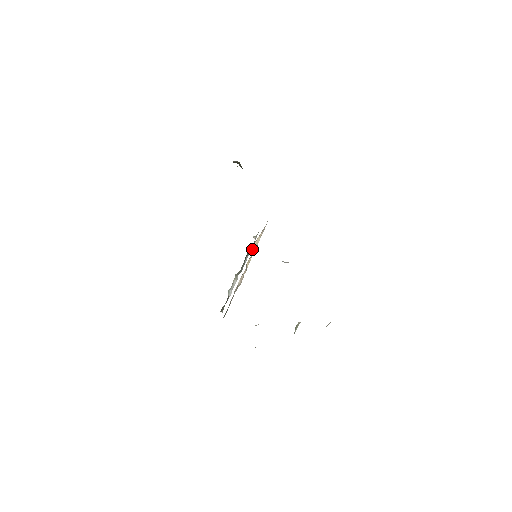
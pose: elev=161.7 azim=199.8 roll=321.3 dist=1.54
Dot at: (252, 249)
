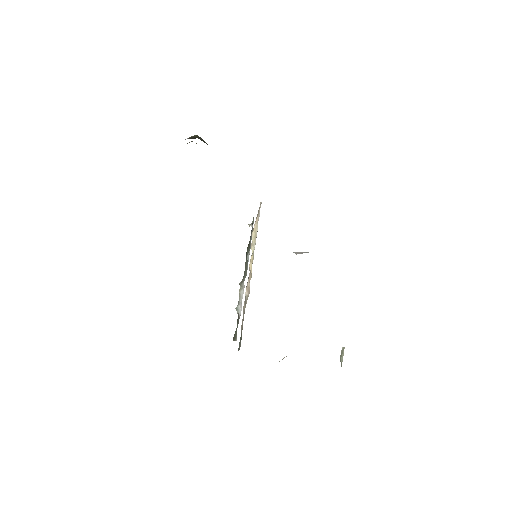
Dot at: (251, 243)
